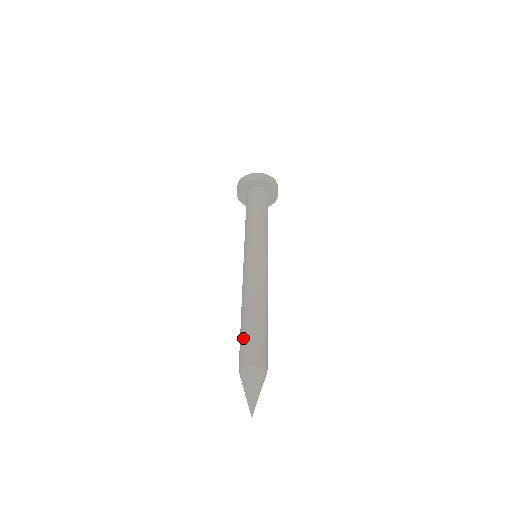
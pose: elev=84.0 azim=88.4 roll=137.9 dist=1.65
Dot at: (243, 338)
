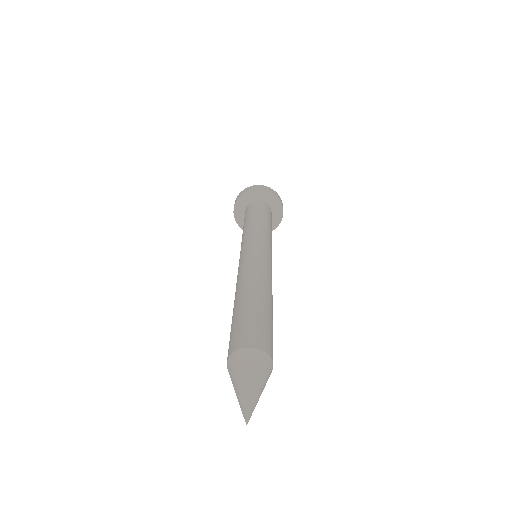
Dot at: (248, 316)
